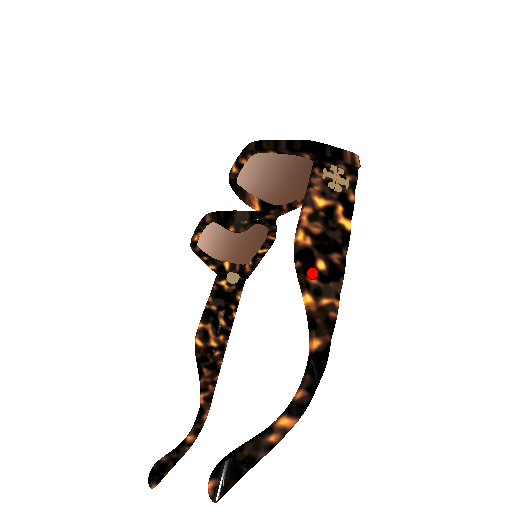
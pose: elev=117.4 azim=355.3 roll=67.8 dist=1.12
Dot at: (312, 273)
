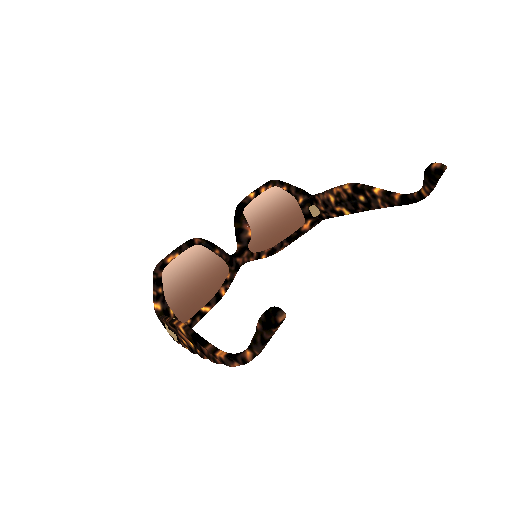
Dot at: occluded
